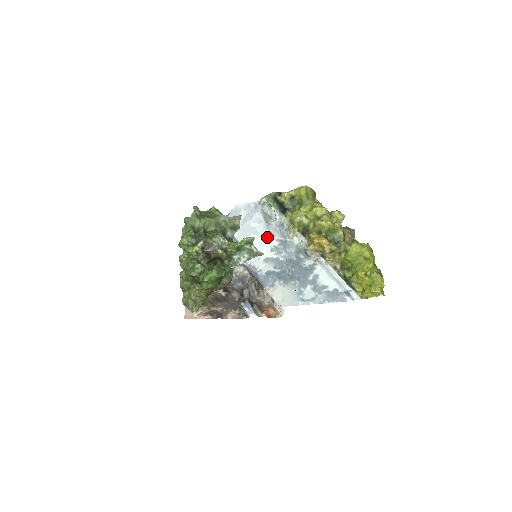
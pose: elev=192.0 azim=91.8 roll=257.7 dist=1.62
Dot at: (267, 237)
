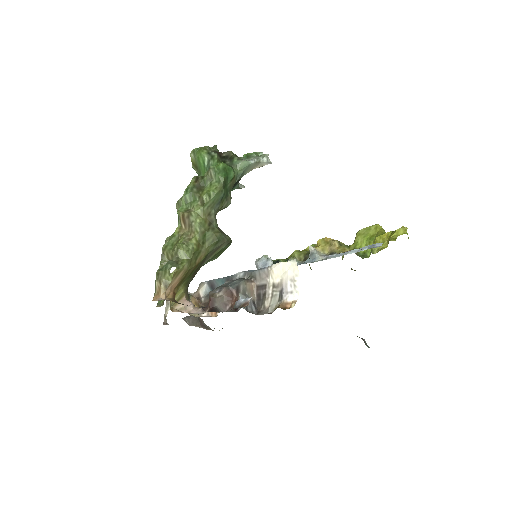
Dot at: occluded
